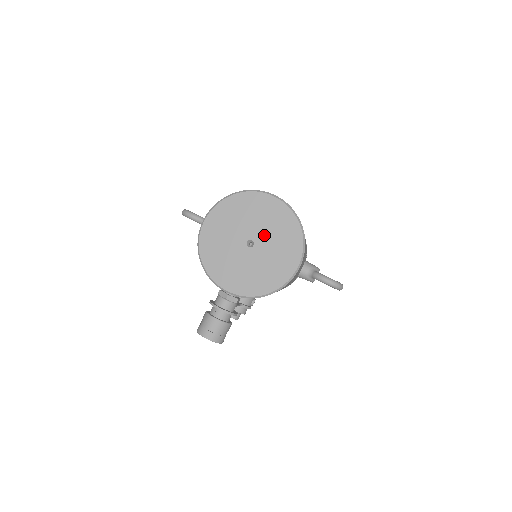
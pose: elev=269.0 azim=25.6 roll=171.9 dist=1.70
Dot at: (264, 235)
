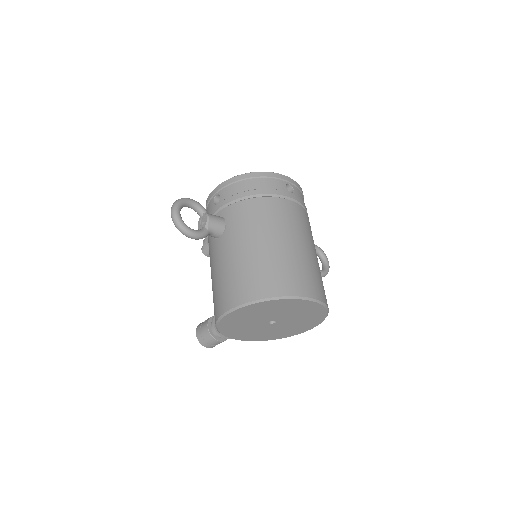
Dot at: (289, 319)
